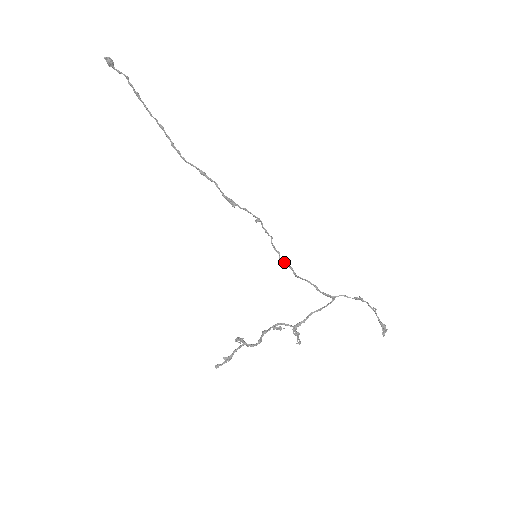
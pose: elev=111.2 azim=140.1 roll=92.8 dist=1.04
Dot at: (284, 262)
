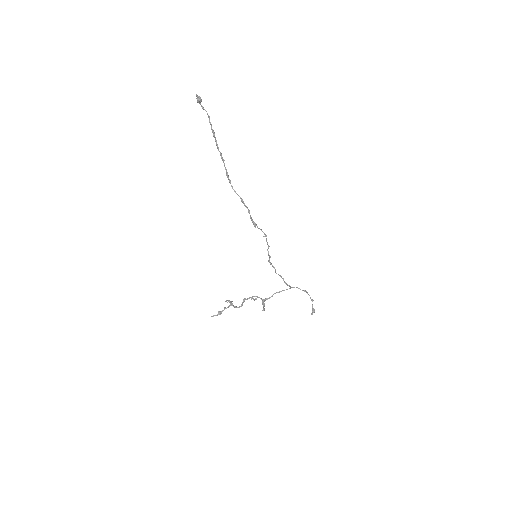
Dot at: occluded
